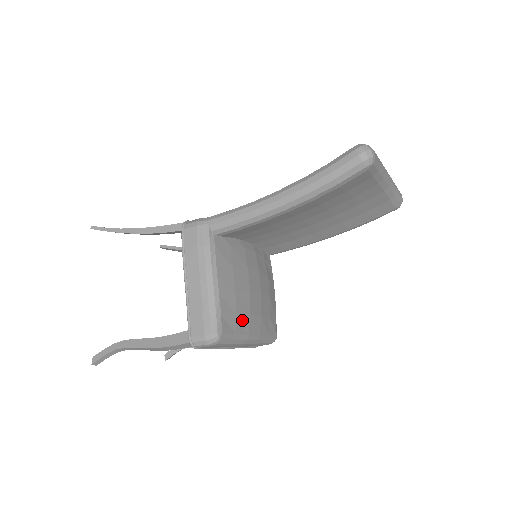
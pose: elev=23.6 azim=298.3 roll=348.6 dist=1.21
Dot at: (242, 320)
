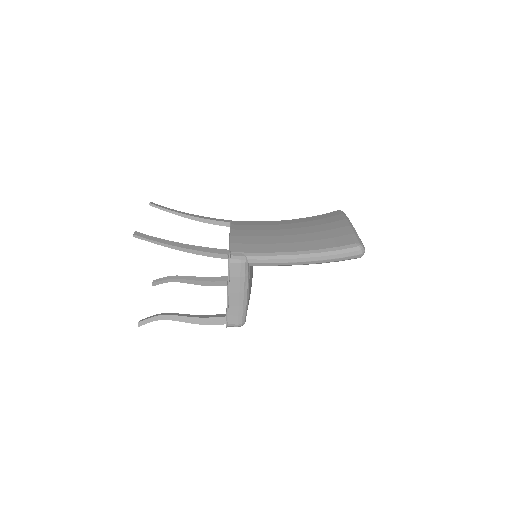
Dot at: occluded
